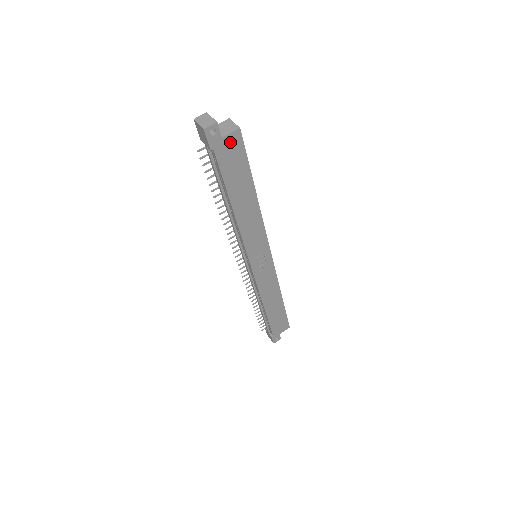
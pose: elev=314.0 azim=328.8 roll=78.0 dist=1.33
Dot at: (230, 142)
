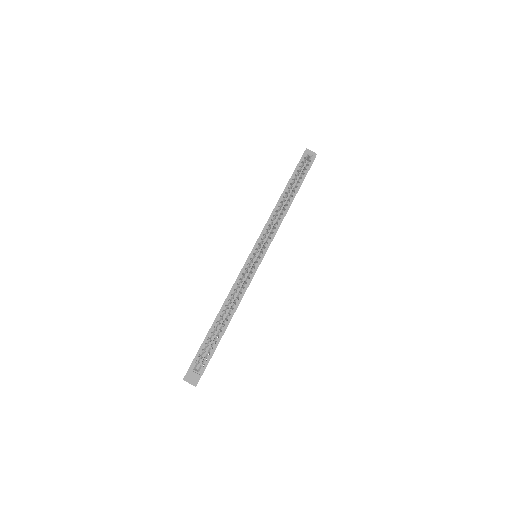
Dot at: occluded
